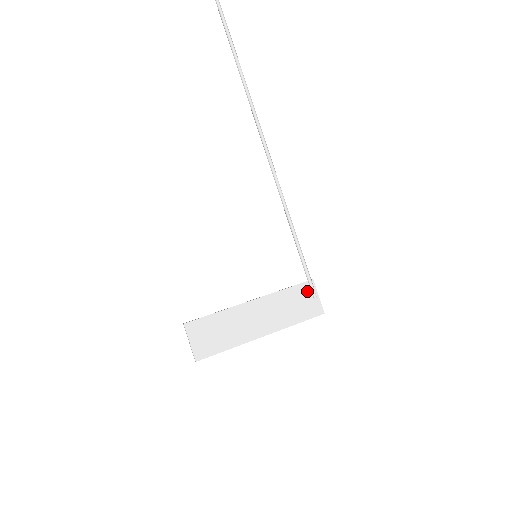
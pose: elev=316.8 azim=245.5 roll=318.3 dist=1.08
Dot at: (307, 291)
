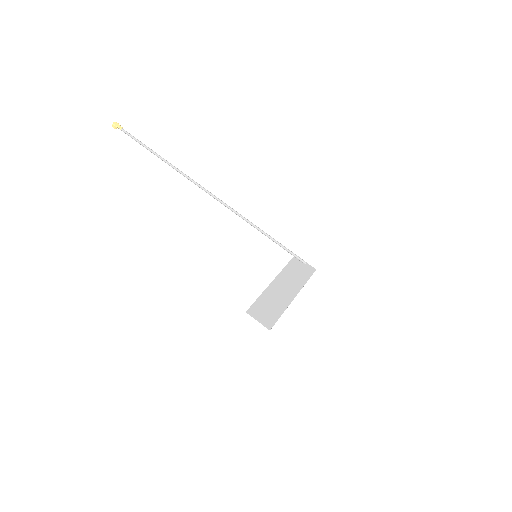
Dot at: (298, 262)
